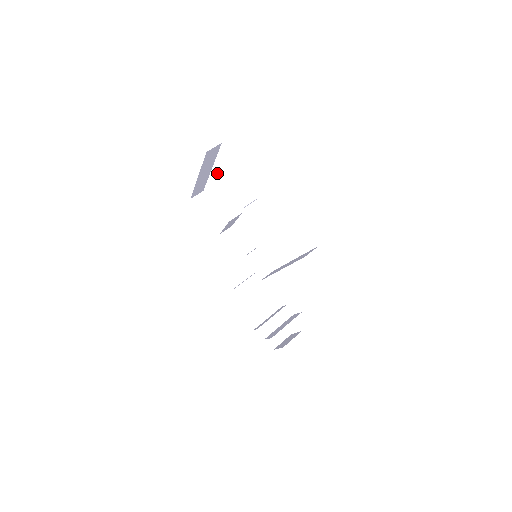
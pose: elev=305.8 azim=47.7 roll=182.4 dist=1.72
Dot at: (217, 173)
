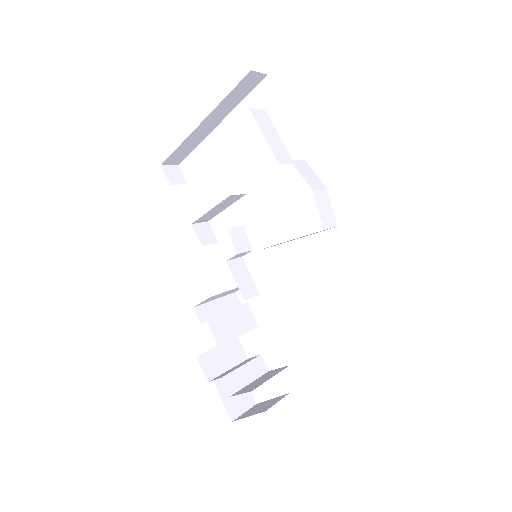
Dot at: (251, 109)
